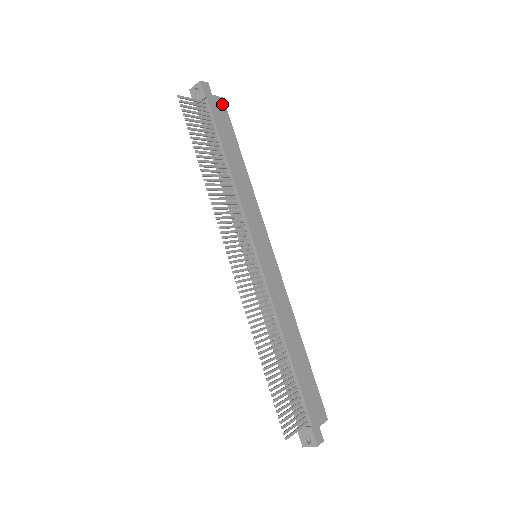
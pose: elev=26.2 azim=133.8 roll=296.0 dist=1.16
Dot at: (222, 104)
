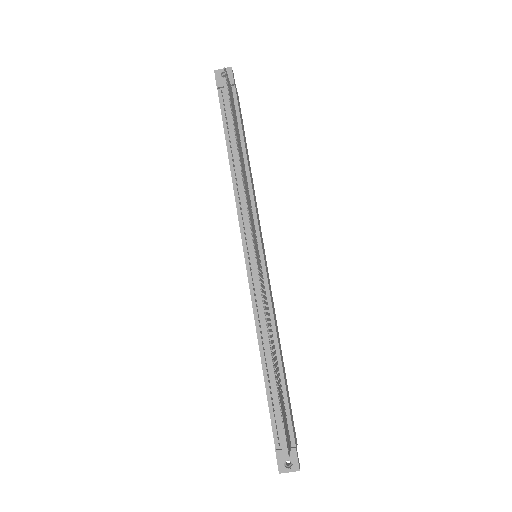
Dot at: occluded
